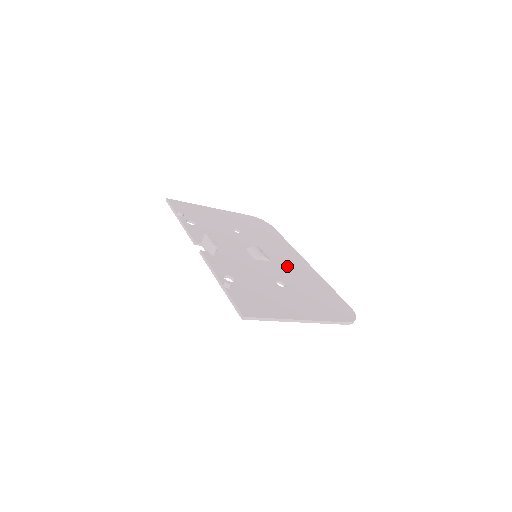
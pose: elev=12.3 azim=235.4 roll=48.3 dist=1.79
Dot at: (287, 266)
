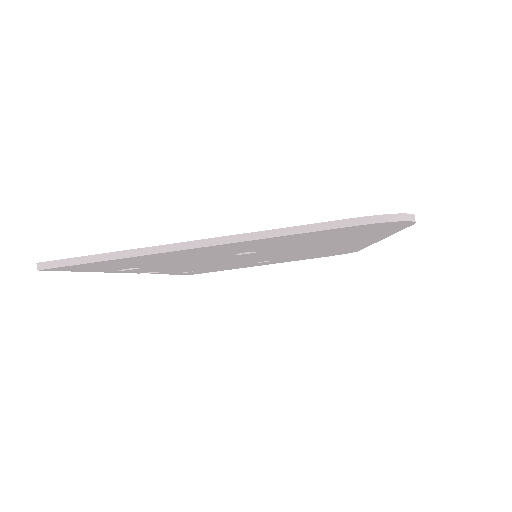
Dot at: occluded
